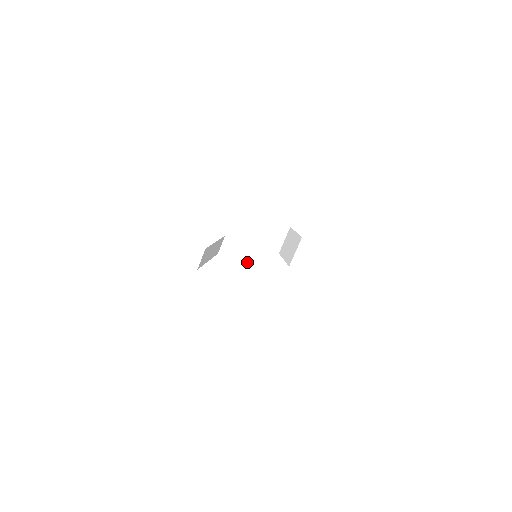
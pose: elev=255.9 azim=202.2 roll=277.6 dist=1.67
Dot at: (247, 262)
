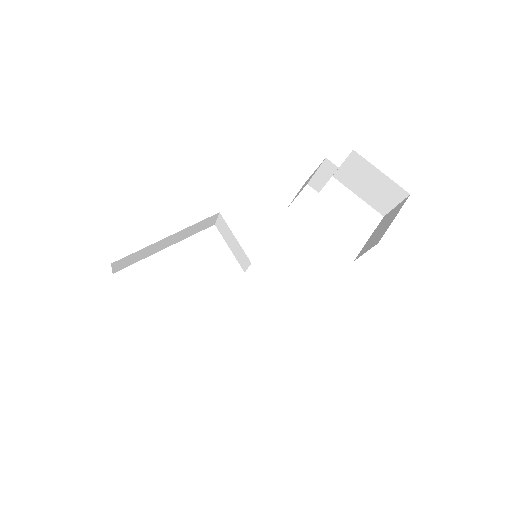
Dot at: (239, 259)
